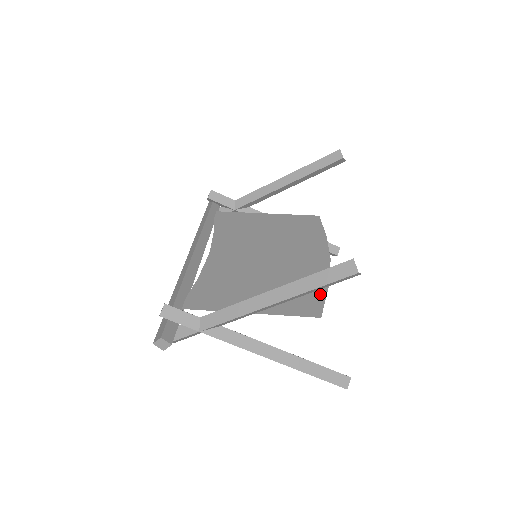
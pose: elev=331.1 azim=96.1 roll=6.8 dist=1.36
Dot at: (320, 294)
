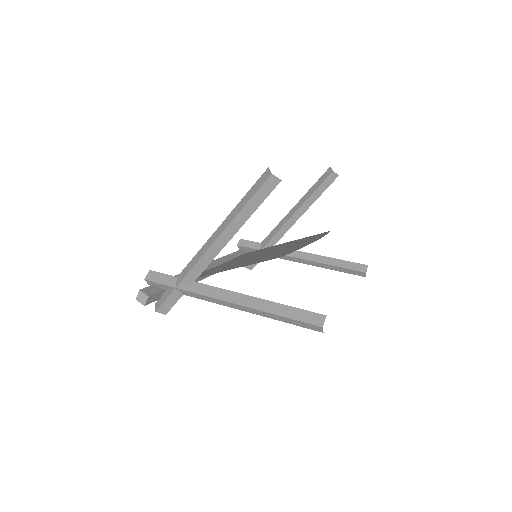
Dot at: occluded
